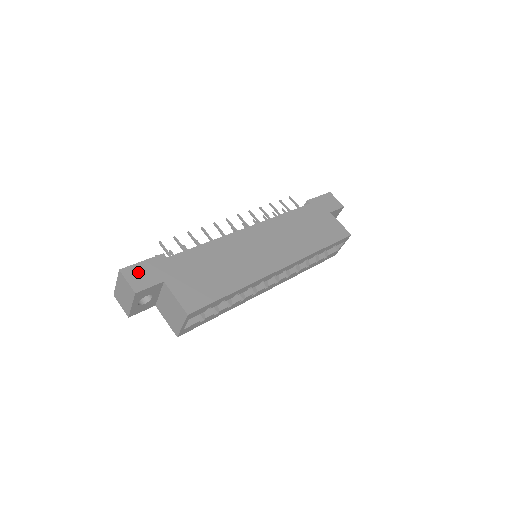
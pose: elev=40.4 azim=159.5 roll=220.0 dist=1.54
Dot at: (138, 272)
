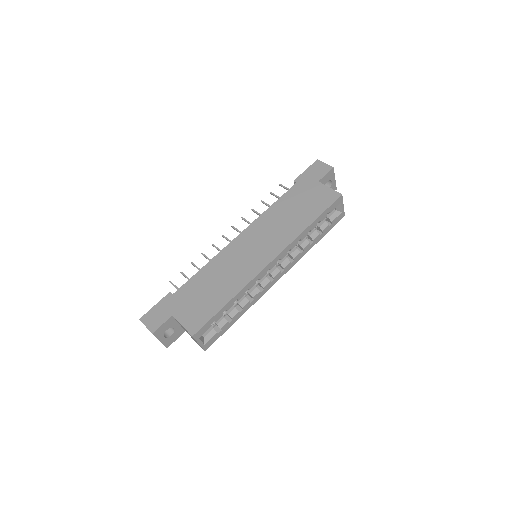
Dot at: (152, 316)
